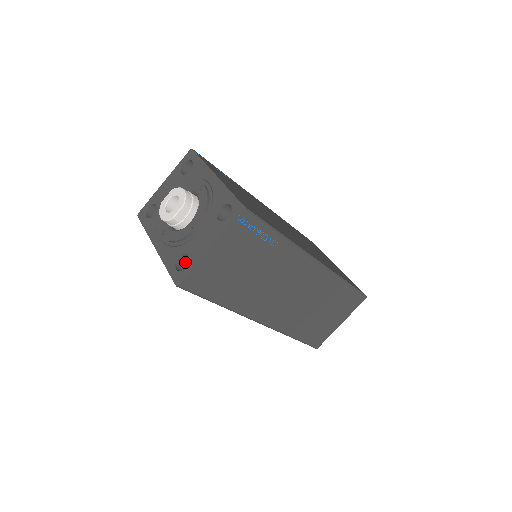
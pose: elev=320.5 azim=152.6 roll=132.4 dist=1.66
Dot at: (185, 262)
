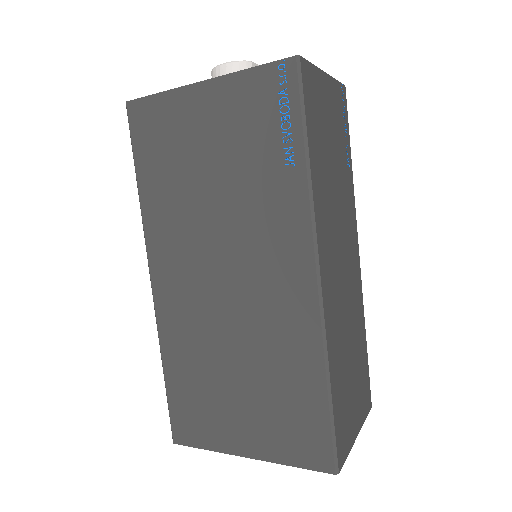
Dot at: occluded
